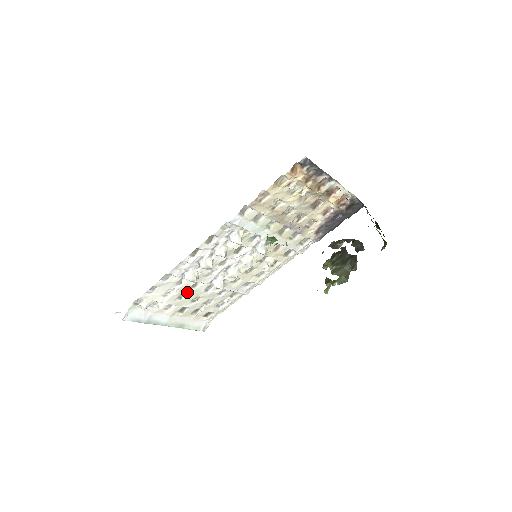
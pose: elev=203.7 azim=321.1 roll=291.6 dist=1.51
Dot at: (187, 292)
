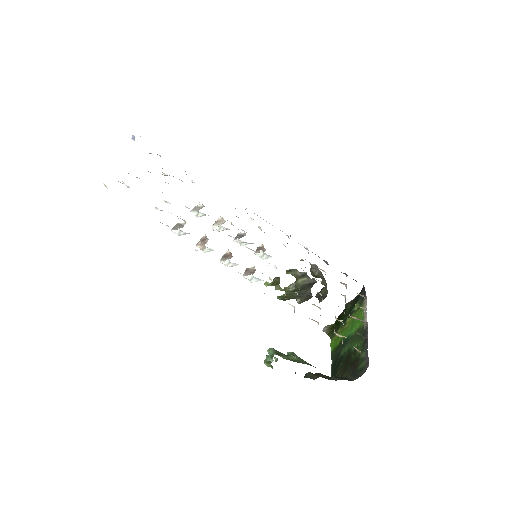
Dot at: (167, 202)
